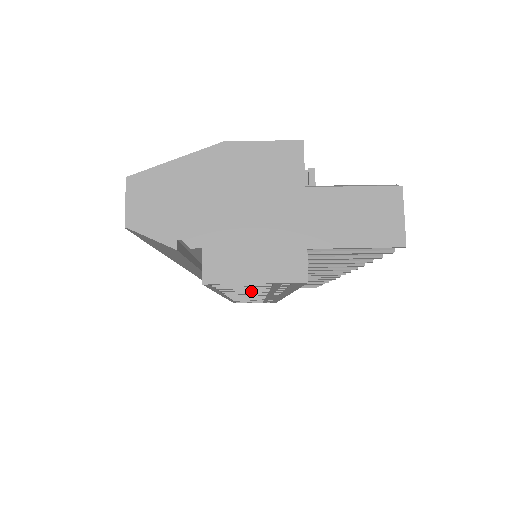
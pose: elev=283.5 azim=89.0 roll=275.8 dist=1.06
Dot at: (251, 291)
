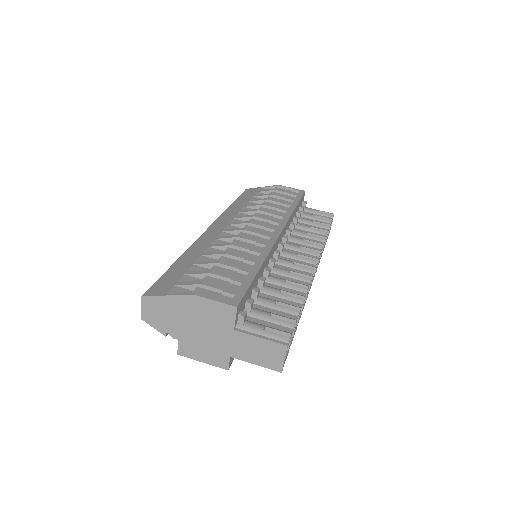
Dot at: occluded
